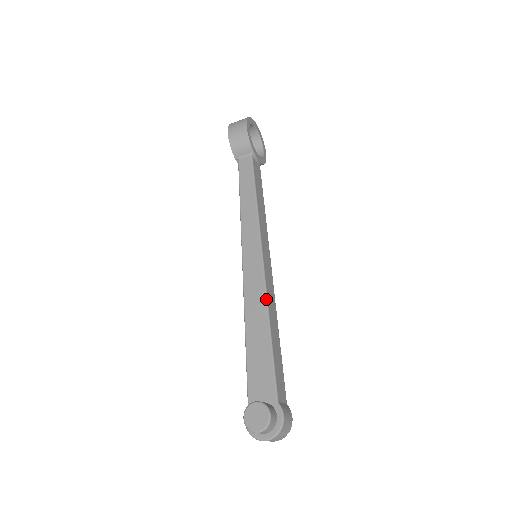
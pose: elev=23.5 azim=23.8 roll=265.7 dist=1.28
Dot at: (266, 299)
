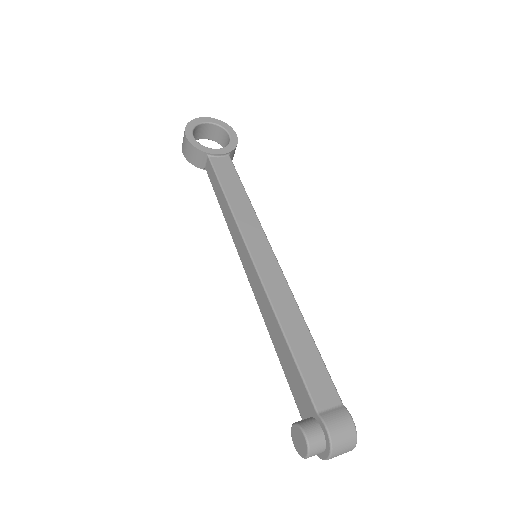
Dot at: (269, 303)
